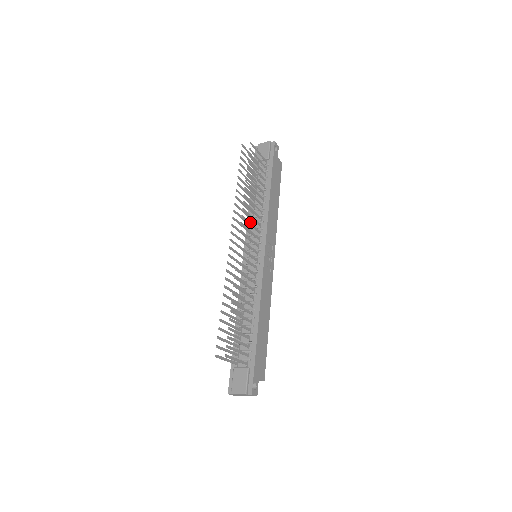
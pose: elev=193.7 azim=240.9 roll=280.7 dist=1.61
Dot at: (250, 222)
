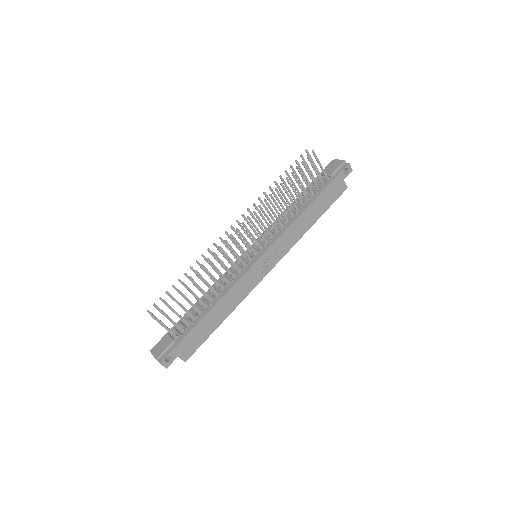
Dot at: occluded
